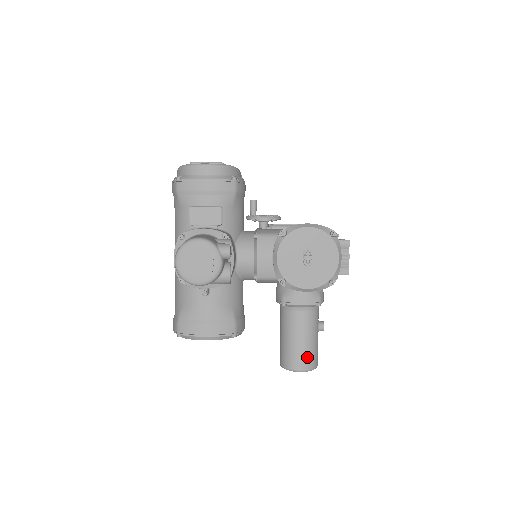
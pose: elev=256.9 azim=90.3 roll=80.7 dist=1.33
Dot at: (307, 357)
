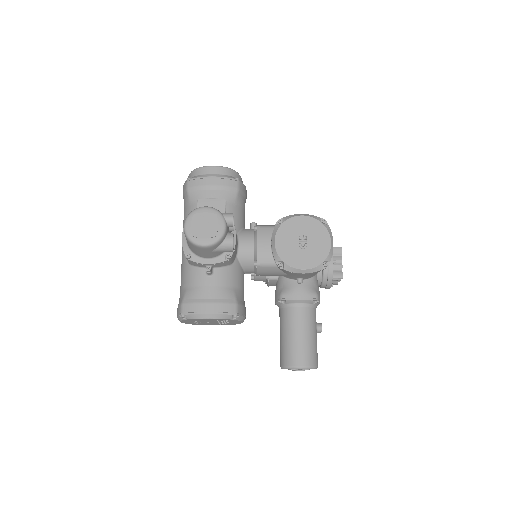
Dot at: (307, 353)
